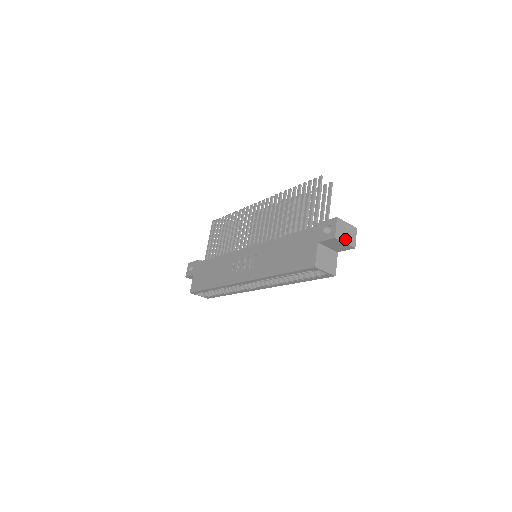
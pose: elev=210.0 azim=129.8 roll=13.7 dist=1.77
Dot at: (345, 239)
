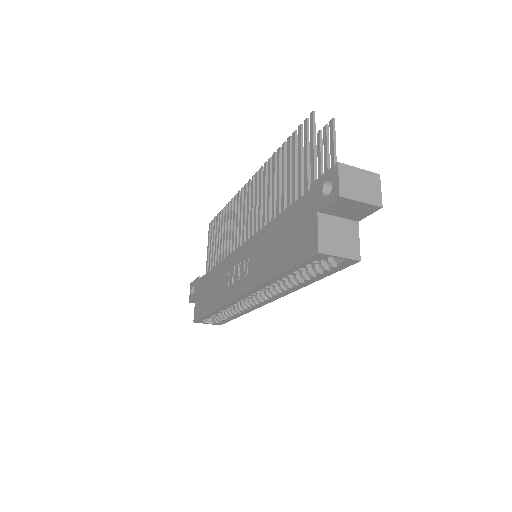
Dot at: (360, 195)
